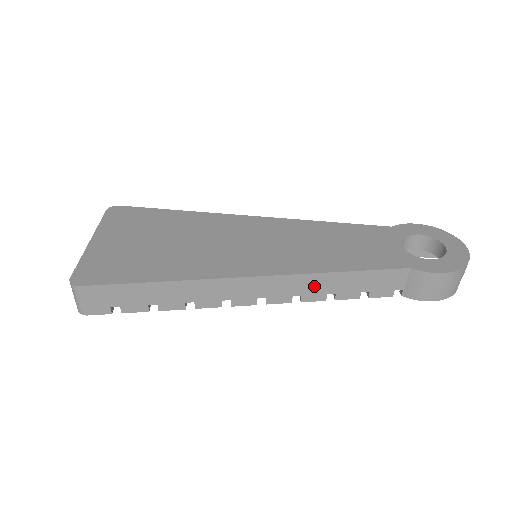
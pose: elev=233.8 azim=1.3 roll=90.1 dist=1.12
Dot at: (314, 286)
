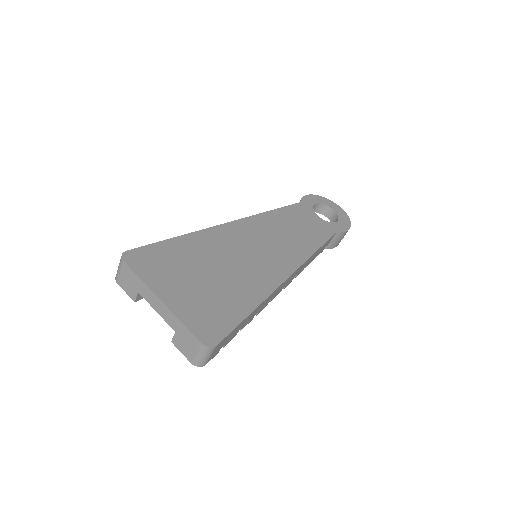
Dot at: (305, 265)
